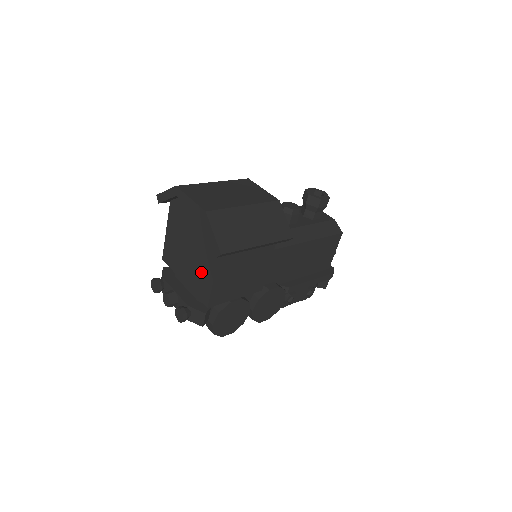
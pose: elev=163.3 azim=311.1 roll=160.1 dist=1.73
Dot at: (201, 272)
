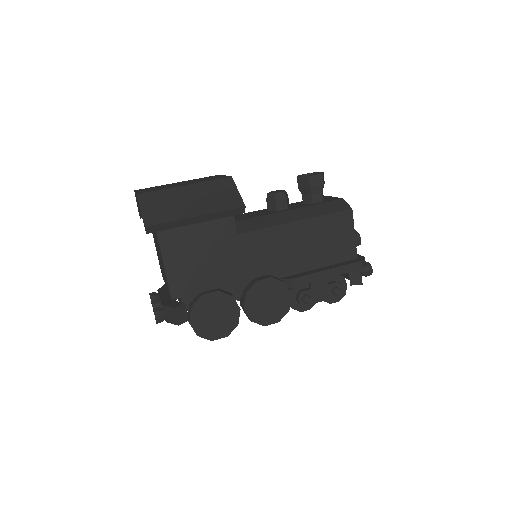
Dot at: (162, 264)
